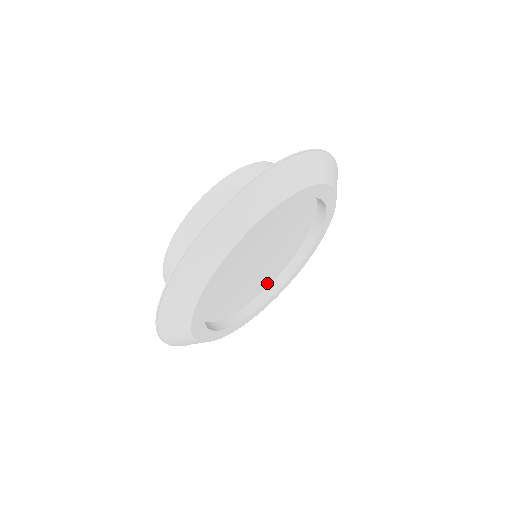
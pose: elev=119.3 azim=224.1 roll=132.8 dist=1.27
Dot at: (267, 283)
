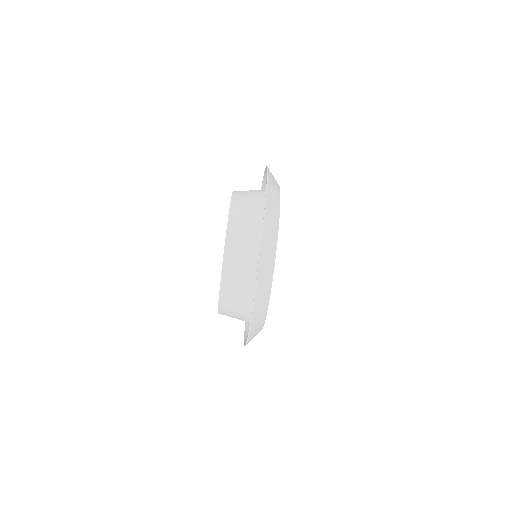
Dot at: occluded
